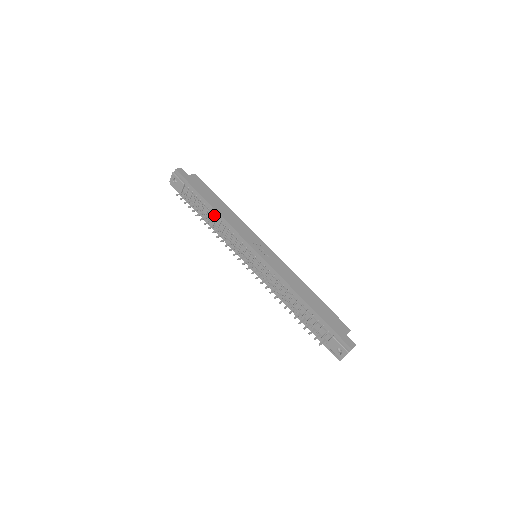
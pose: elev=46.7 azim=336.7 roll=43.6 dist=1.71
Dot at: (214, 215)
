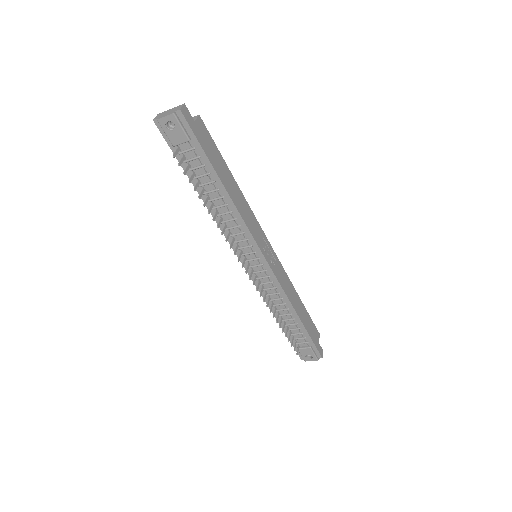
Dot at: (223, 200)
